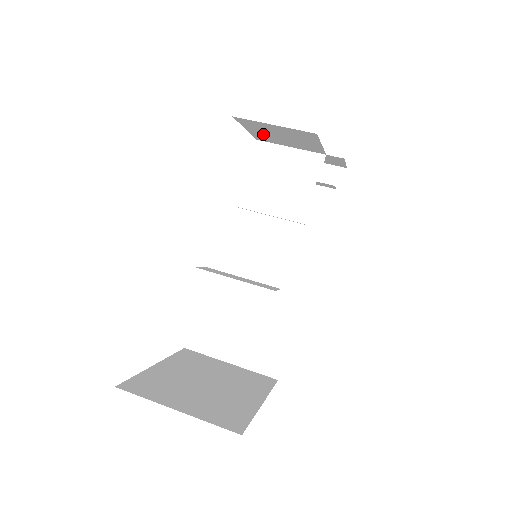
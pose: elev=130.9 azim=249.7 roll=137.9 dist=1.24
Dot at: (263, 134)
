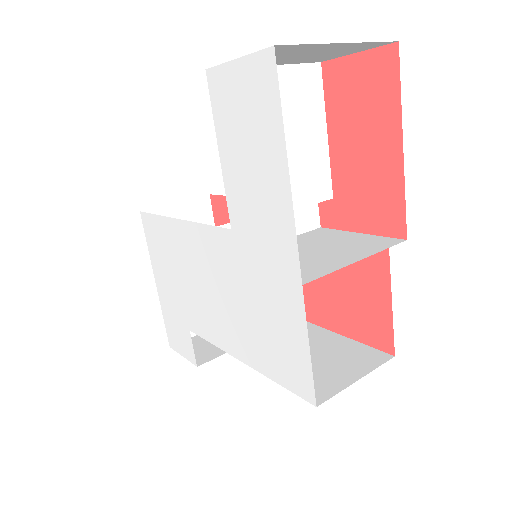
Dot at: occluded
